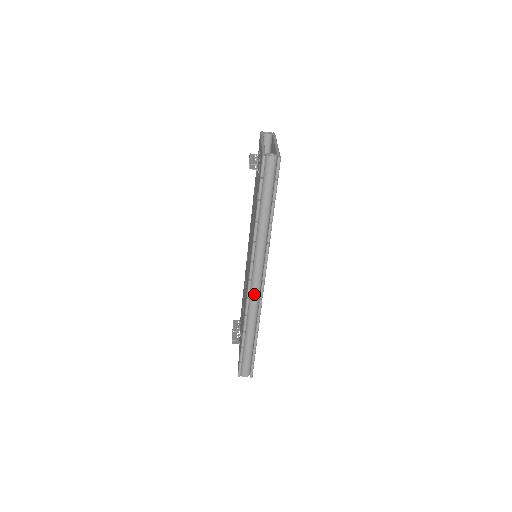
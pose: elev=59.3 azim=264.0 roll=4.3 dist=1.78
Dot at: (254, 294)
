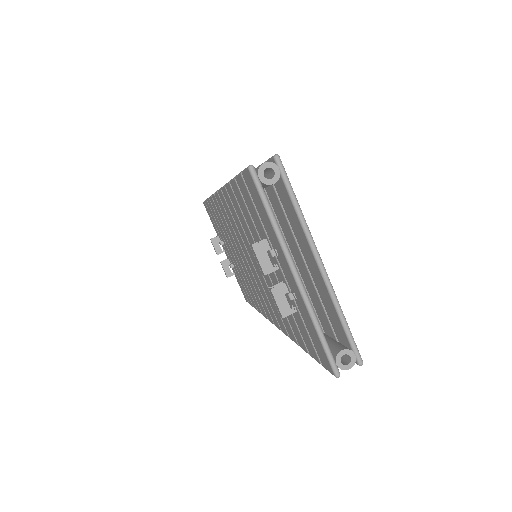
Dot at: occluded
